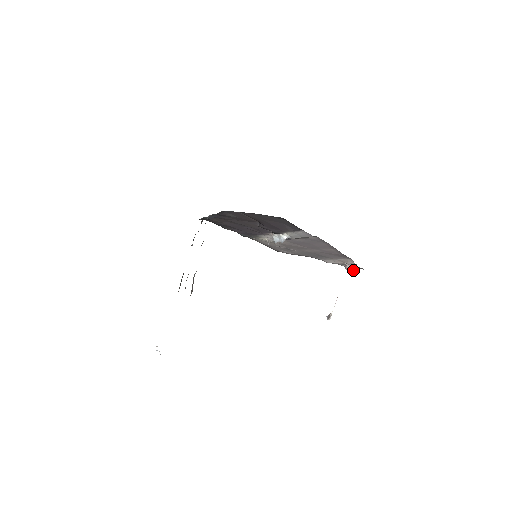
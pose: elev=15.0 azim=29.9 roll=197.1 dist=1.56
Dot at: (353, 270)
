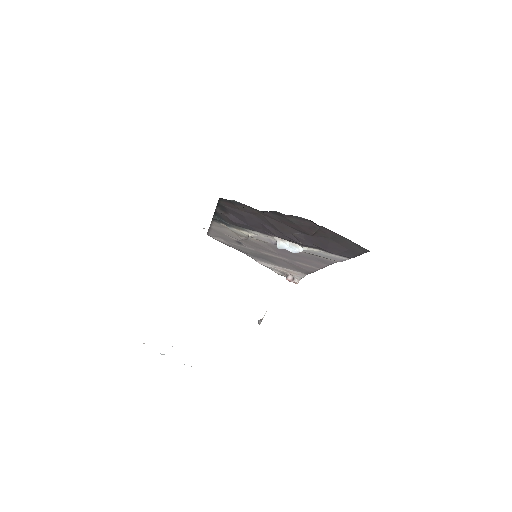
Dot at: (296, 282)
